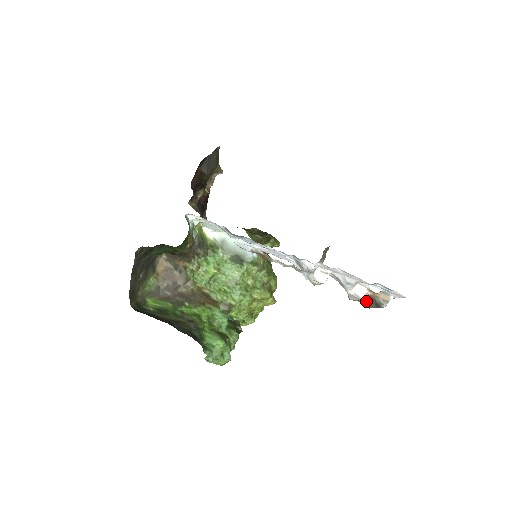
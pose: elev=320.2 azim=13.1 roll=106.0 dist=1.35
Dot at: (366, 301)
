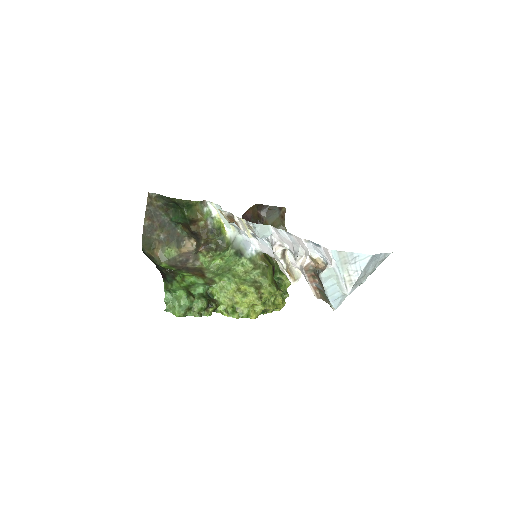
Dot at: (318, 284)
